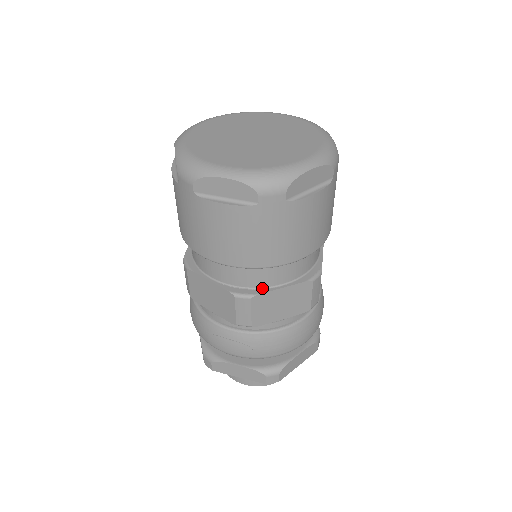
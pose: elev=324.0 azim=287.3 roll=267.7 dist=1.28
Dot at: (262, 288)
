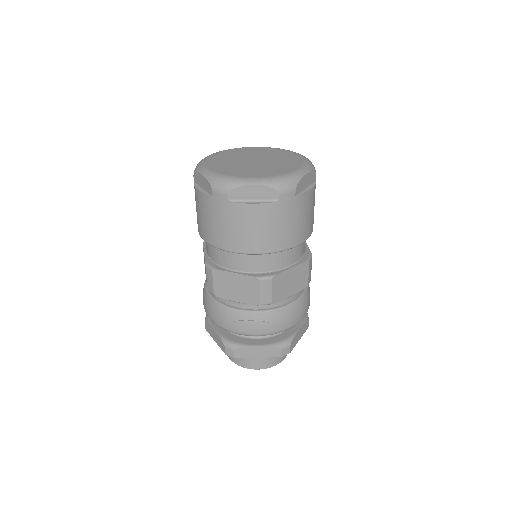
Dot at: (277, 270)
